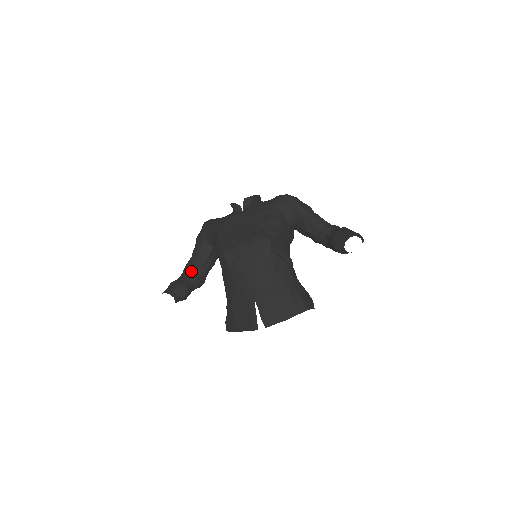
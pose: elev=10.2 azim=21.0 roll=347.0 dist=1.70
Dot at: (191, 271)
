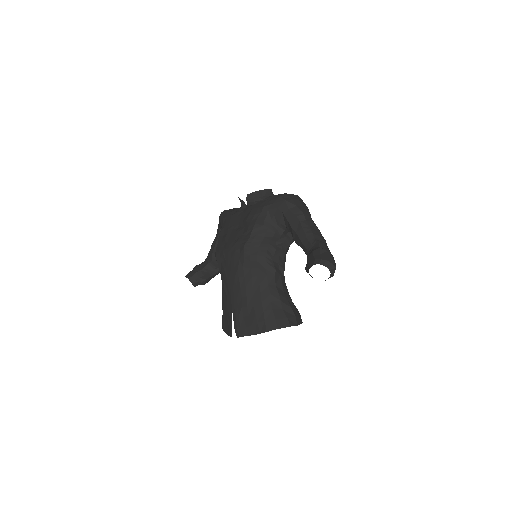
Dot at: (210, 258)
